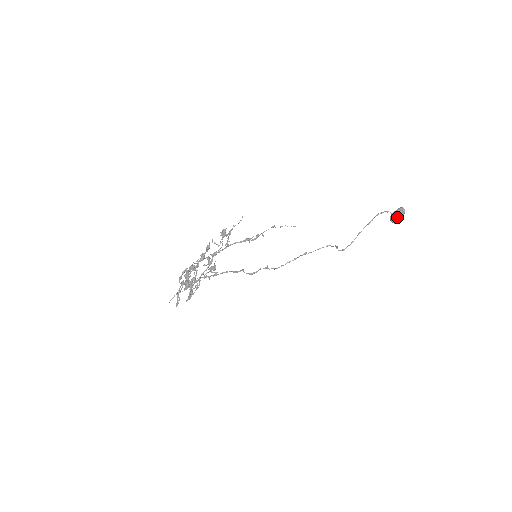
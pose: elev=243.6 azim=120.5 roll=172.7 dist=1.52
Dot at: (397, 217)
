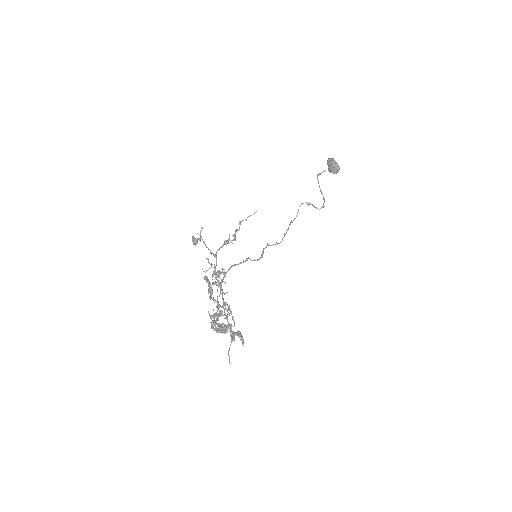
Dot at: (331, 164)
